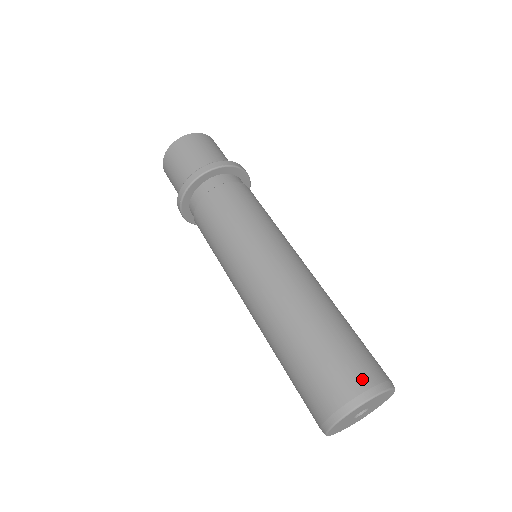
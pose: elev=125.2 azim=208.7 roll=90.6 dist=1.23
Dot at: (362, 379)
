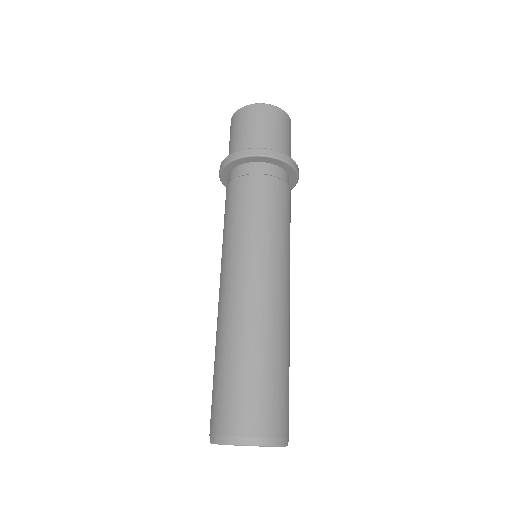
Dot at: (247, 425)
